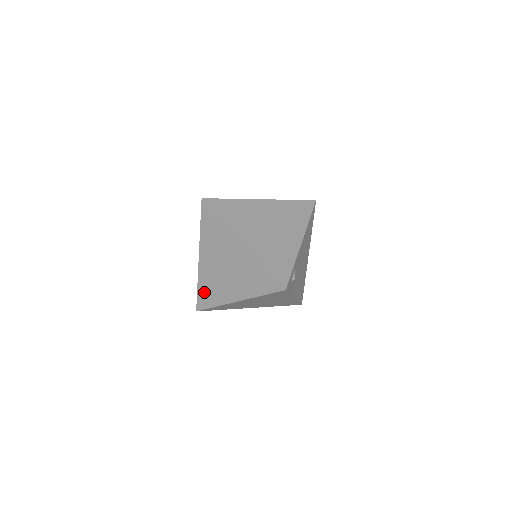
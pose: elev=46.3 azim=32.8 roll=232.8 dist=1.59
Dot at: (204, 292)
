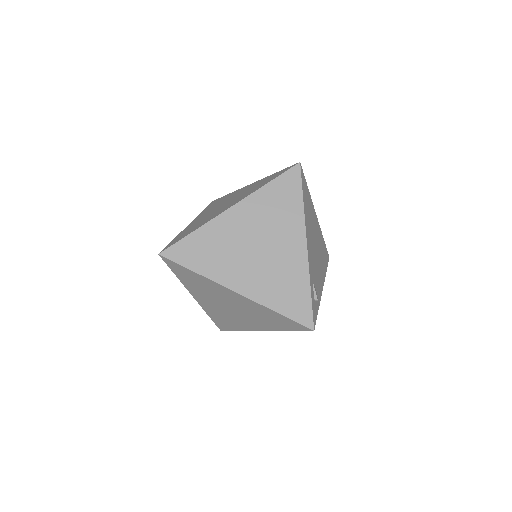
Dot at: (219, 321)
